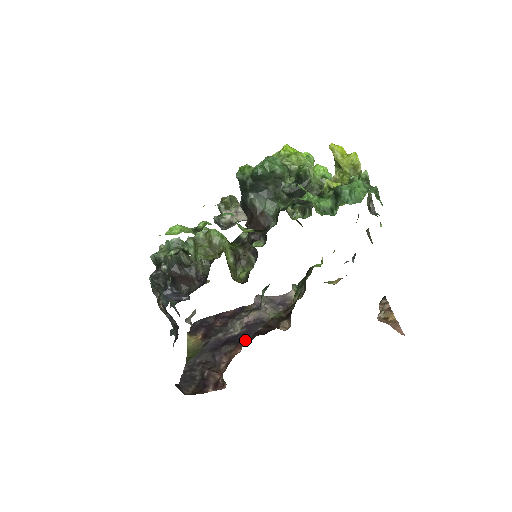
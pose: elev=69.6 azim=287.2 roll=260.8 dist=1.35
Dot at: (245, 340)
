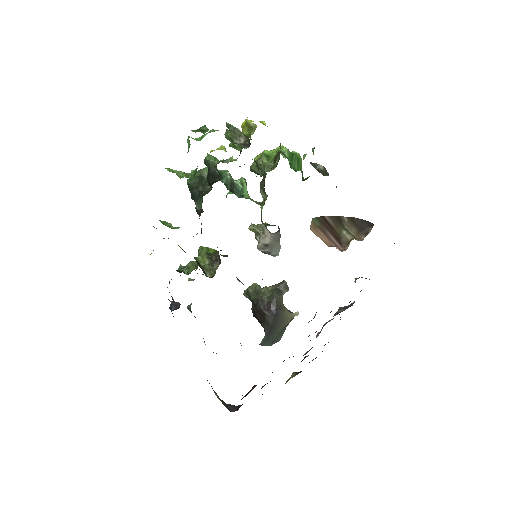
Dot at: occluded
